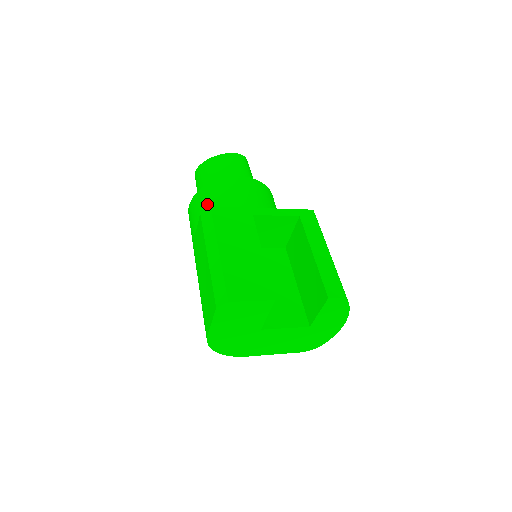
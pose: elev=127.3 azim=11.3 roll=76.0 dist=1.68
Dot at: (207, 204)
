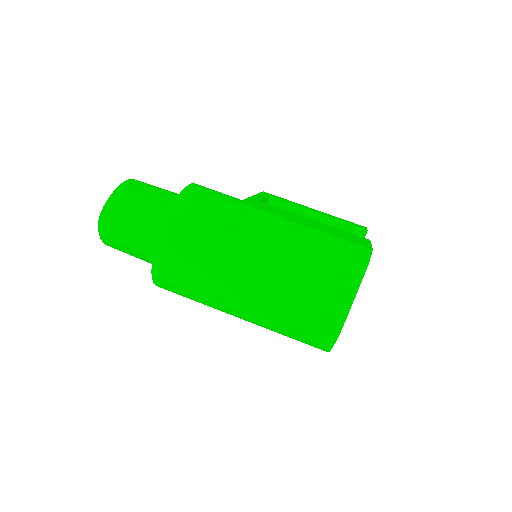
Dot at: (202, 217)
